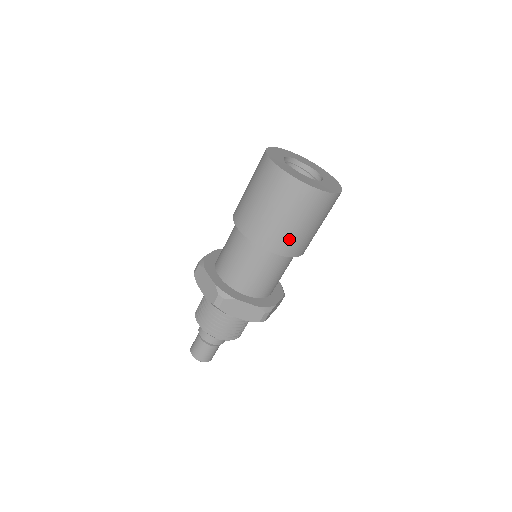
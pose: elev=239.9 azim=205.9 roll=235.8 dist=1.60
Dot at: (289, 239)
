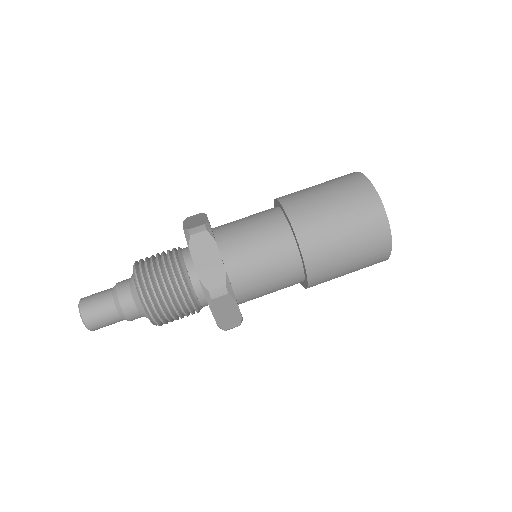
Dot at: (320, 232)
